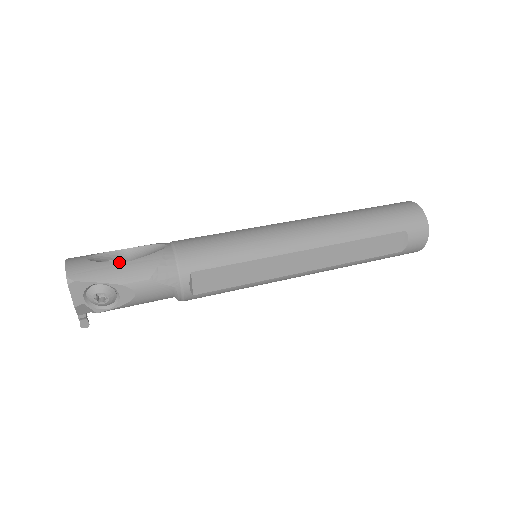
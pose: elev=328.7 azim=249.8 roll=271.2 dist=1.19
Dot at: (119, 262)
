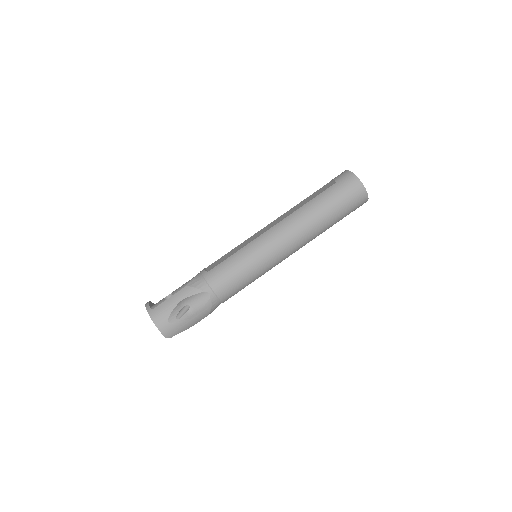
Dot at: (189, 318)
